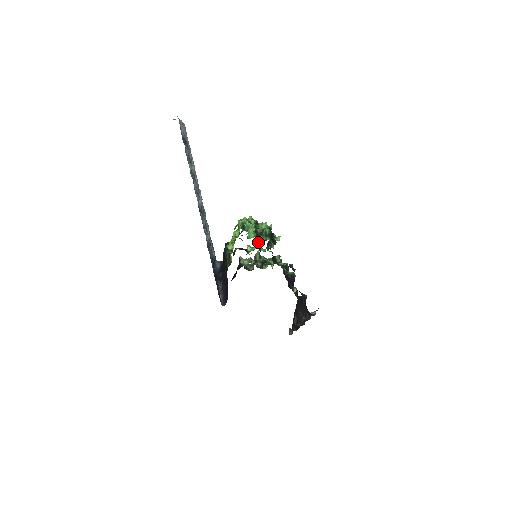
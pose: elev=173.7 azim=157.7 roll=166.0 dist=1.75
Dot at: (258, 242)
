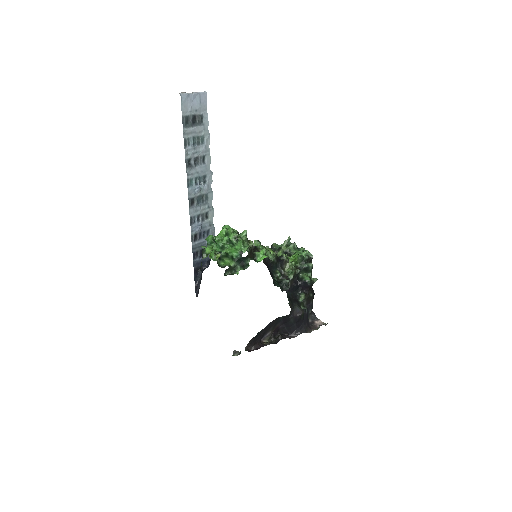
Dot at: occluded
